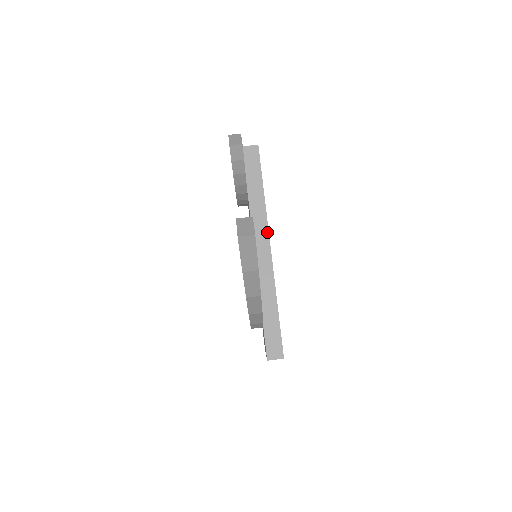
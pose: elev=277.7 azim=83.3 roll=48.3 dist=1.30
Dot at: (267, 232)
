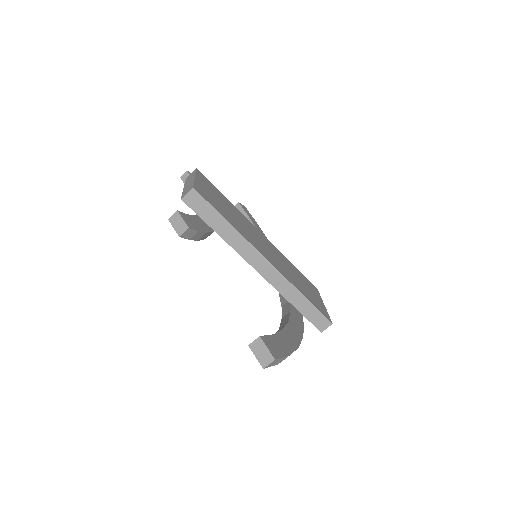
Dot at: (256, 251)
